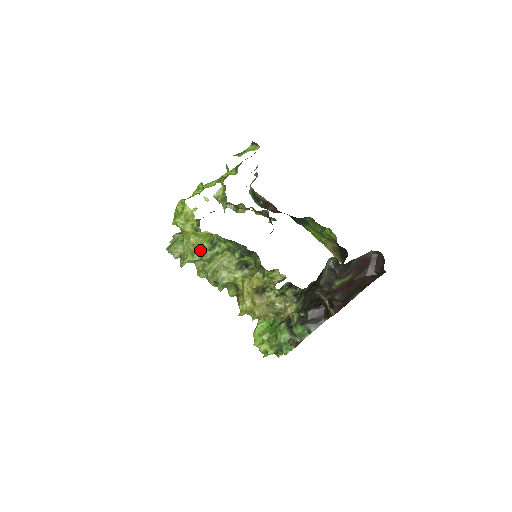
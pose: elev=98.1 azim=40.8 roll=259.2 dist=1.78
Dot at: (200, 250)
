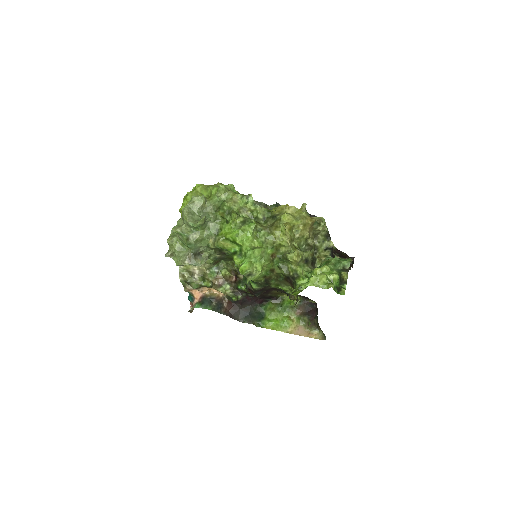
Dot at: occluded
